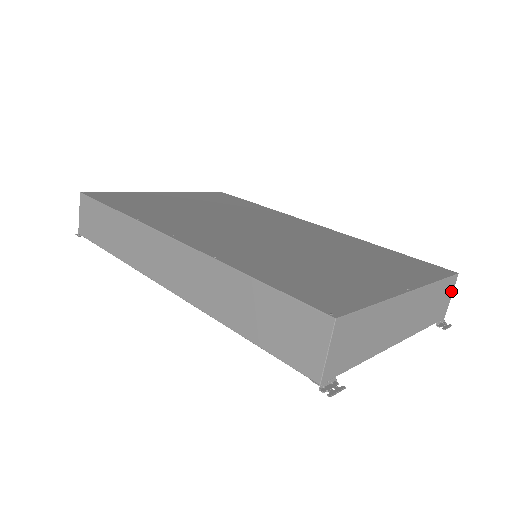
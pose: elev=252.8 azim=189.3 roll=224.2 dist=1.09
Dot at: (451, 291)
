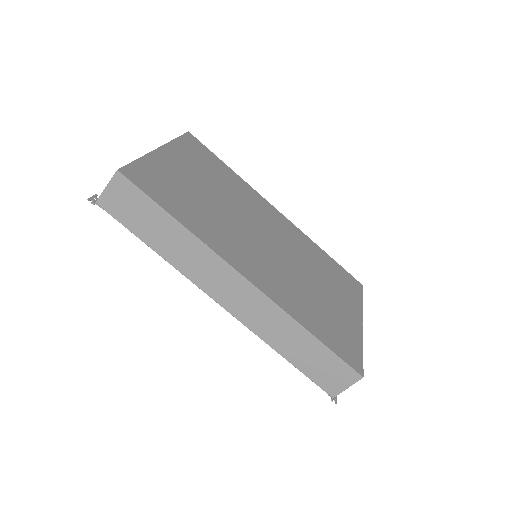
Dot at: occluded
